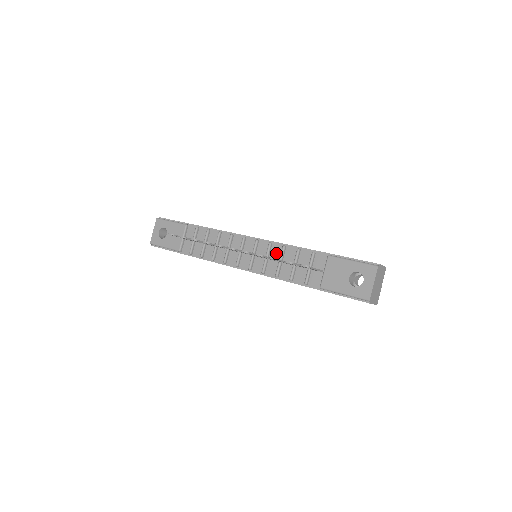
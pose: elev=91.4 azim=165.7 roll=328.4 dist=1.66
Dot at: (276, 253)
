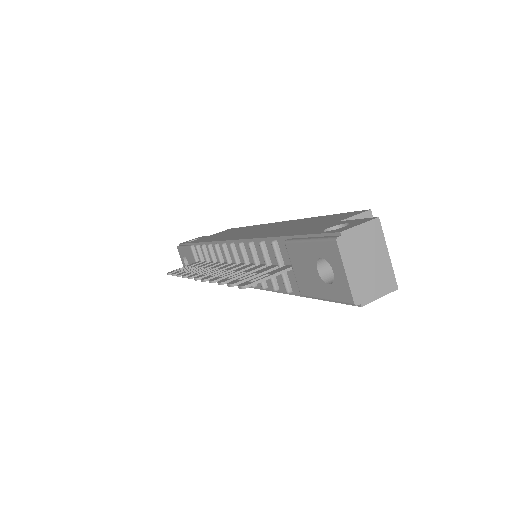
Dot at: (251, 255)
